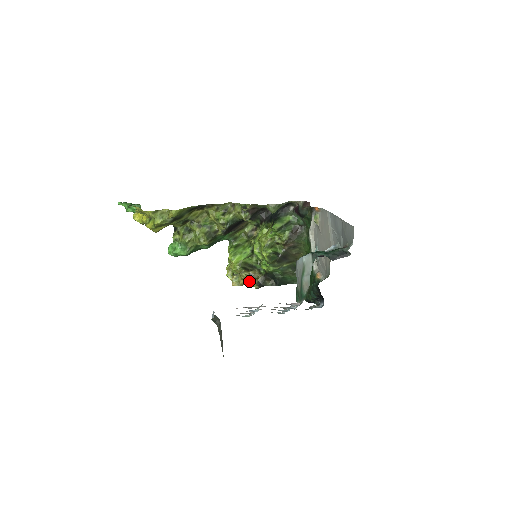
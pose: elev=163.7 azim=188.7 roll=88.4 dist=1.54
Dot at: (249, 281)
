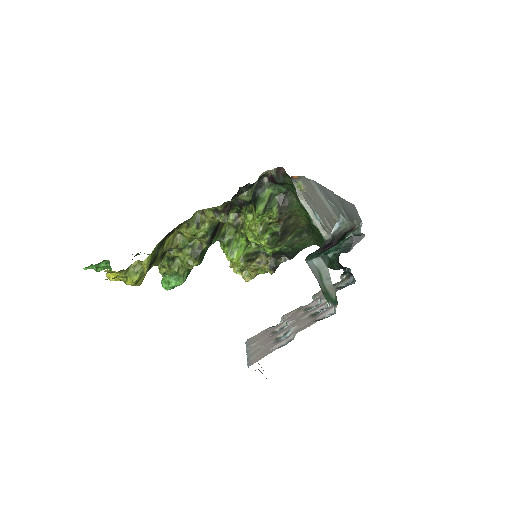
Dot at: (260, 269)
